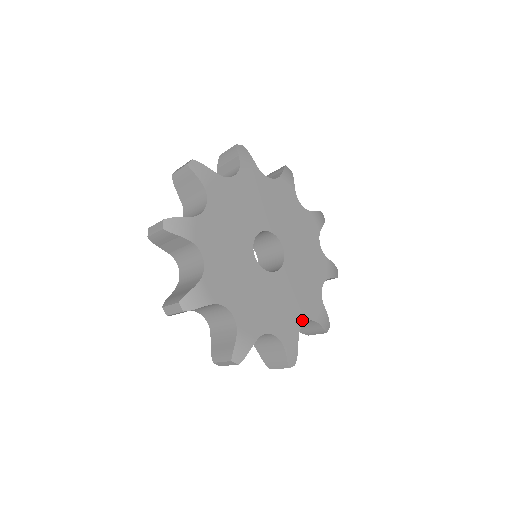
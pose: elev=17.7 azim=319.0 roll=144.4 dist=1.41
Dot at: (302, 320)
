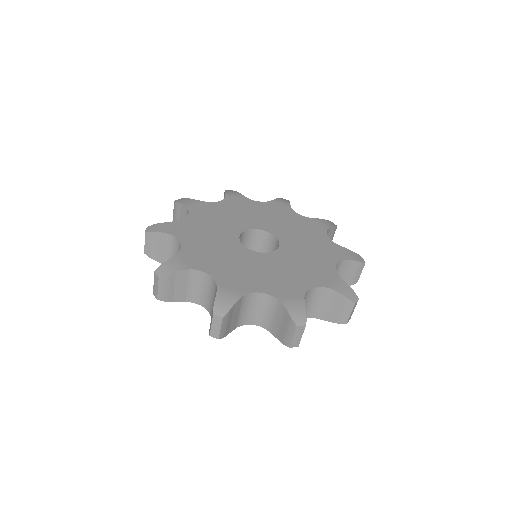
Dot at: (332, 265)
